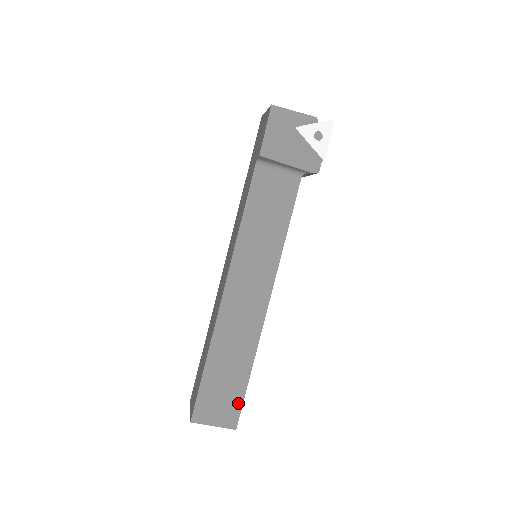
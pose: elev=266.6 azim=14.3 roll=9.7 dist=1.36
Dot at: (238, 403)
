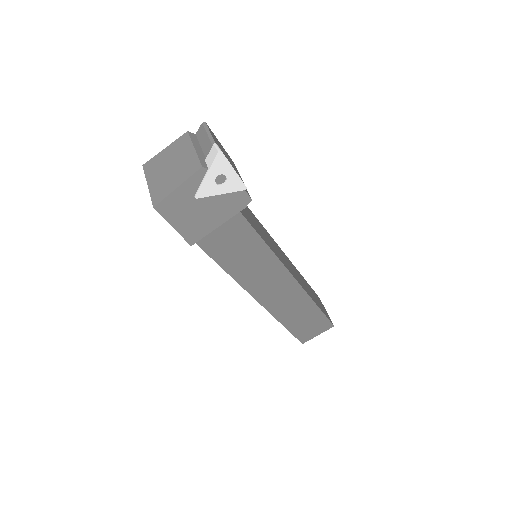
Dot at: (324, 320)
